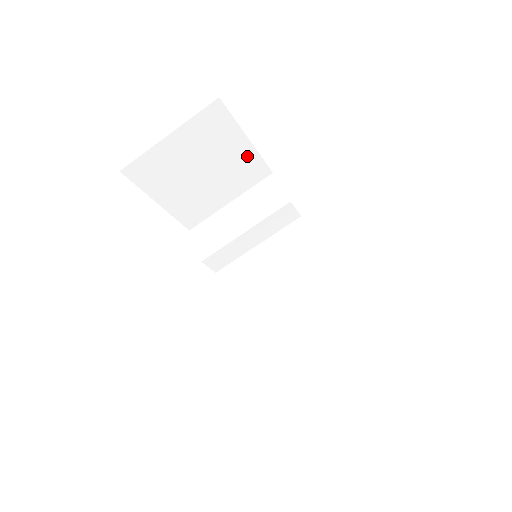
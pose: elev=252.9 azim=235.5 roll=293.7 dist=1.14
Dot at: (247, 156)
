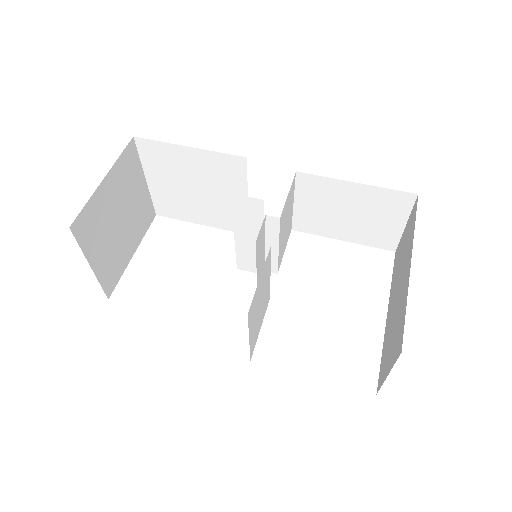
Dot at: (207, 159)
